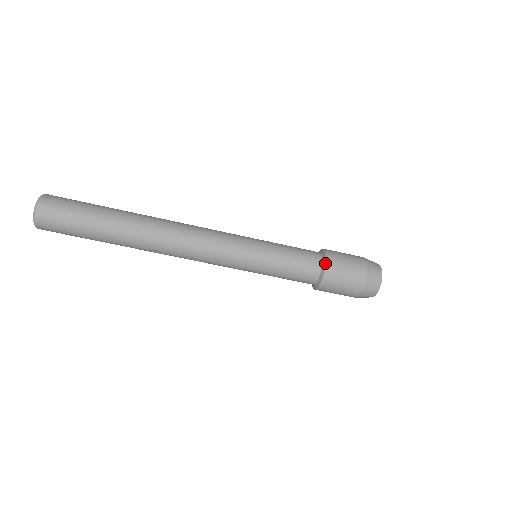
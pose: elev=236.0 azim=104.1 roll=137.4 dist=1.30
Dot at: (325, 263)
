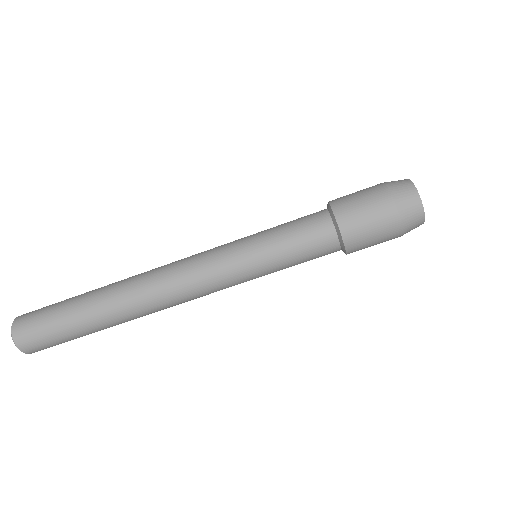
Dot at: occluded
